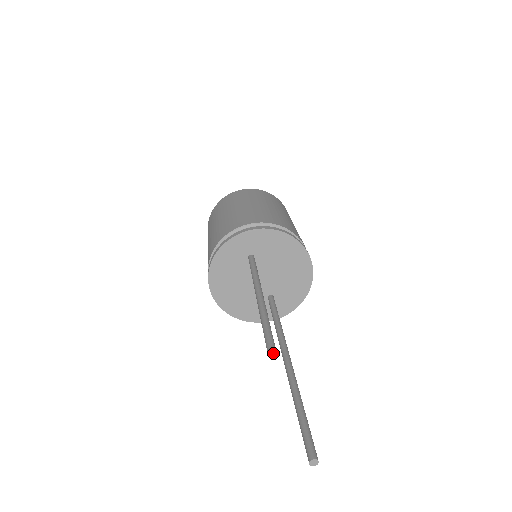
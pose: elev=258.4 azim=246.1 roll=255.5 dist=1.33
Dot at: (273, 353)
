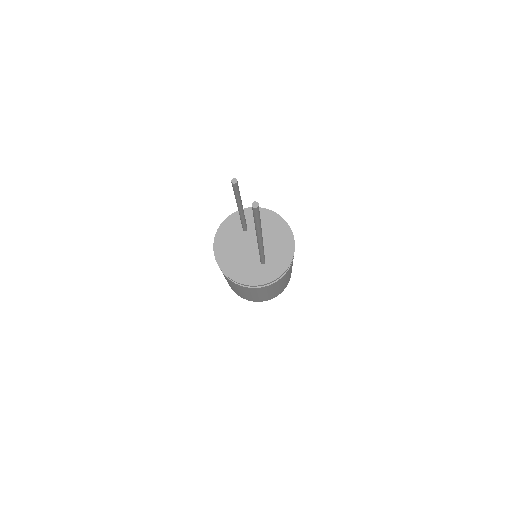
Dot at: (235, 181)
